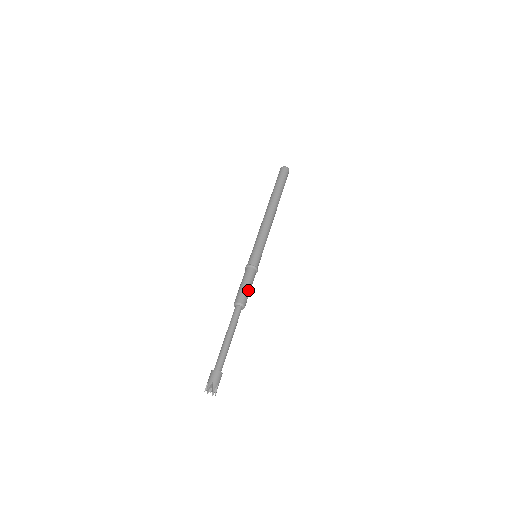
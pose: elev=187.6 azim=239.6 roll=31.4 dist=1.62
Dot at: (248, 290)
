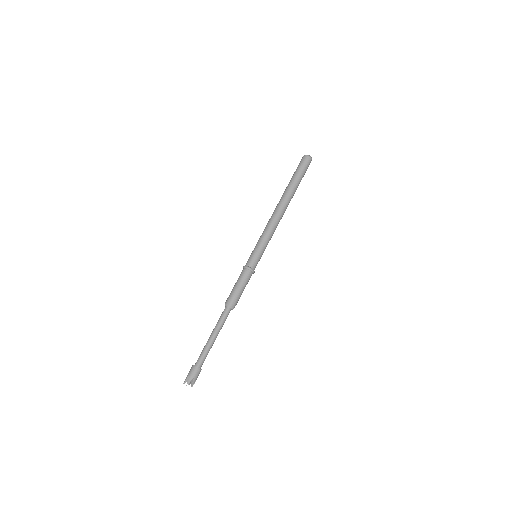
Dot at: (238, 291)
